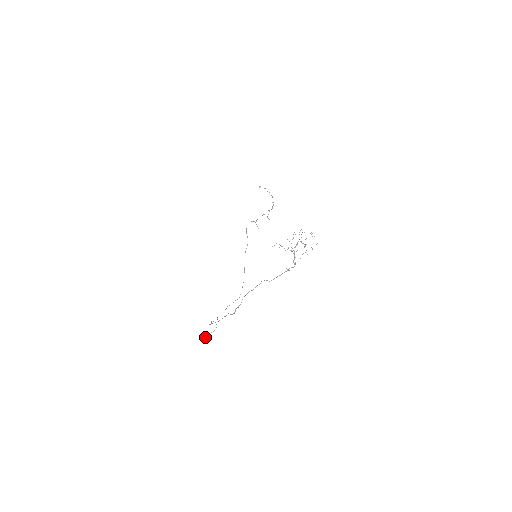
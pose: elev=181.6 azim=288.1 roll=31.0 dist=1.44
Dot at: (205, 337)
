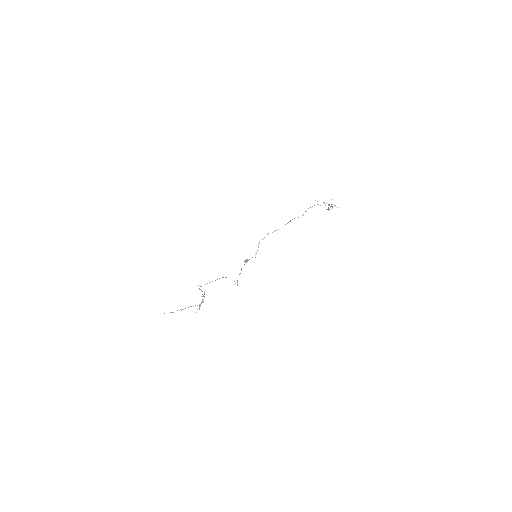
Dot at: (246, 260)
